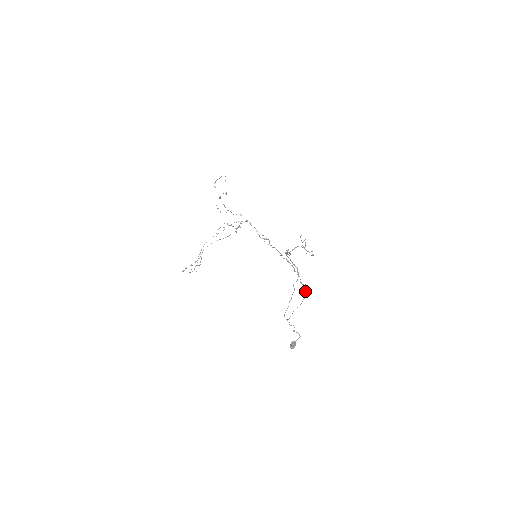
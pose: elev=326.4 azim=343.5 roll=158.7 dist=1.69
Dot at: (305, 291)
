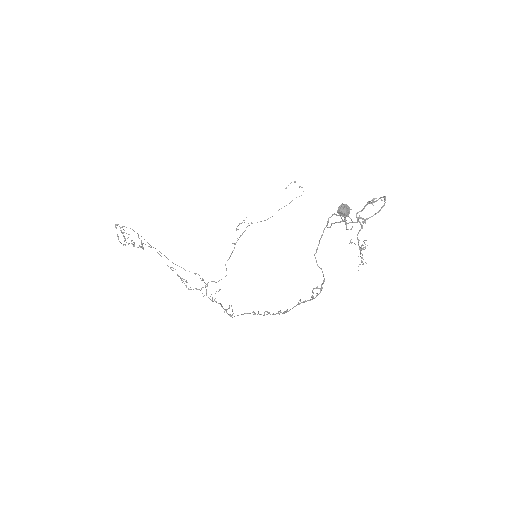
Dot at: (321, 286)
